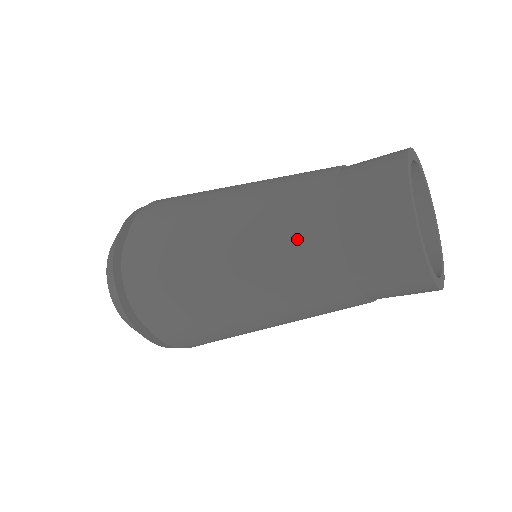
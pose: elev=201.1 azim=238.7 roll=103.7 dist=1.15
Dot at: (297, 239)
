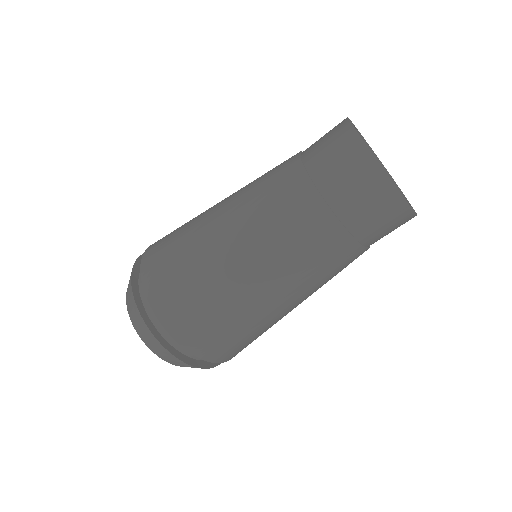
Dot at: (275, 187)
